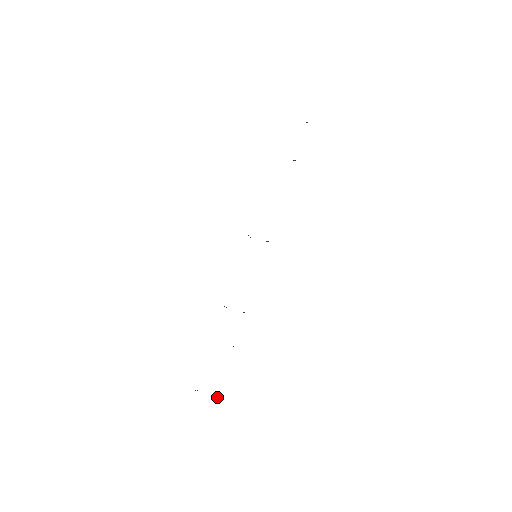
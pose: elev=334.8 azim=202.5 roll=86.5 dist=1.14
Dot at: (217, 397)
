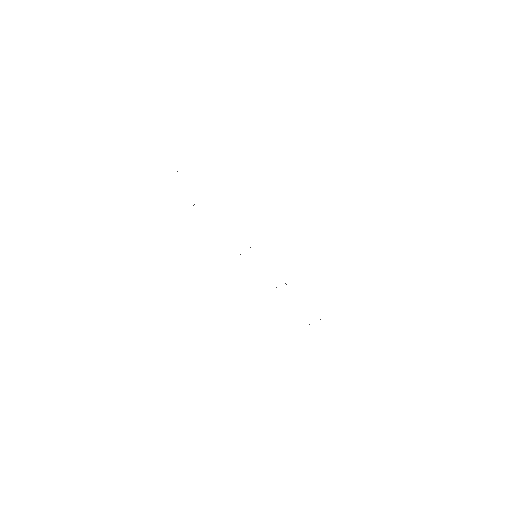
Dot at: occluded
